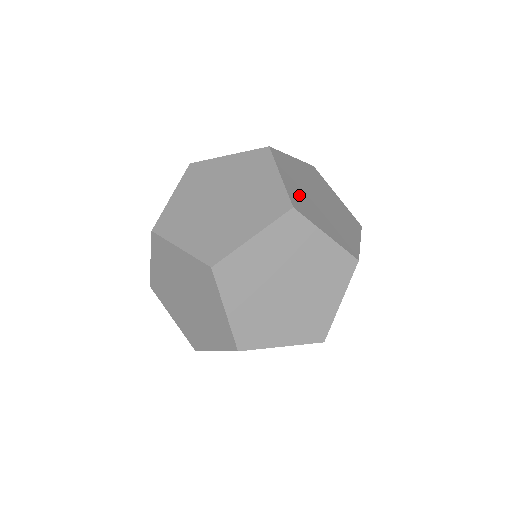
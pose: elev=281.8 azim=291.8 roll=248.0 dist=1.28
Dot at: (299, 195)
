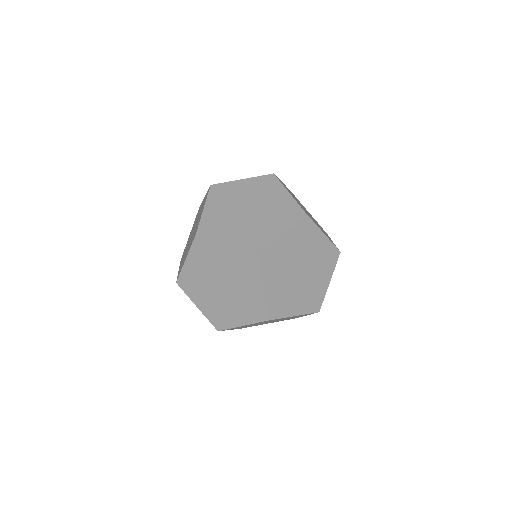
Dot at: (278, 295)
